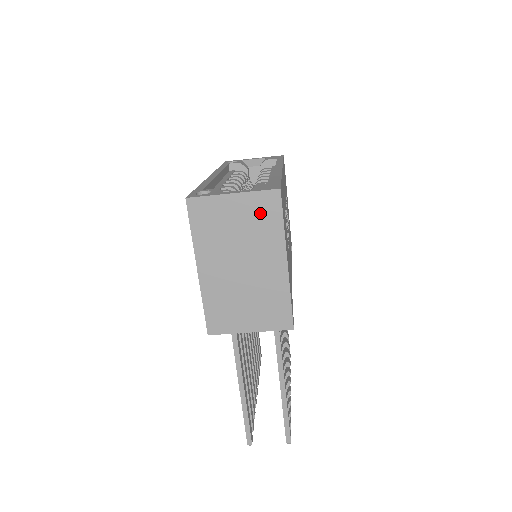
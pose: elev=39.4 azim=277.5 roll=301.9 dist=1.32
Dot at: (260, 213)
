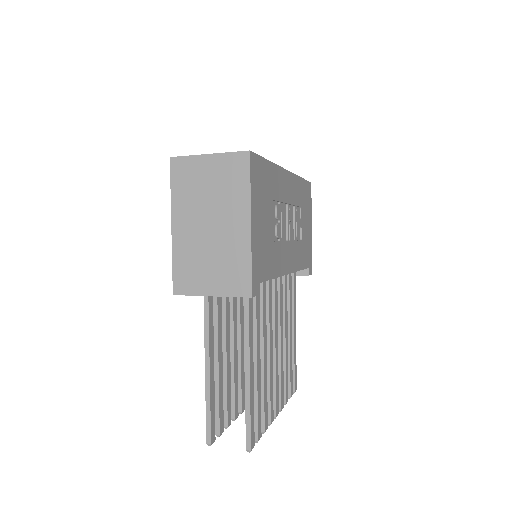
Dot at: (230, 173)
